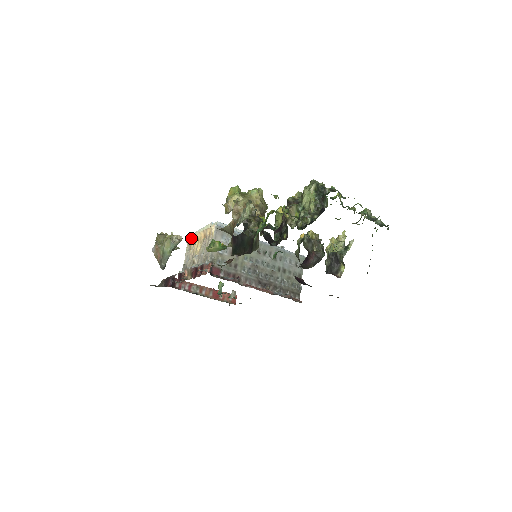
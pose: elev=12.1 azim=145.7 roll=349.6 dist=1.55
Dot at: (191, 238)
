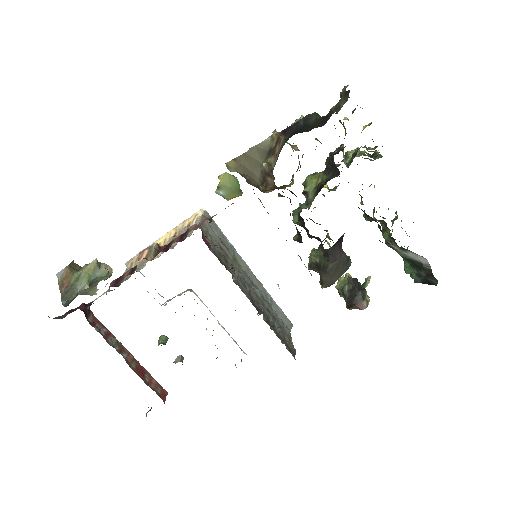
Dot at: (142, 250)
